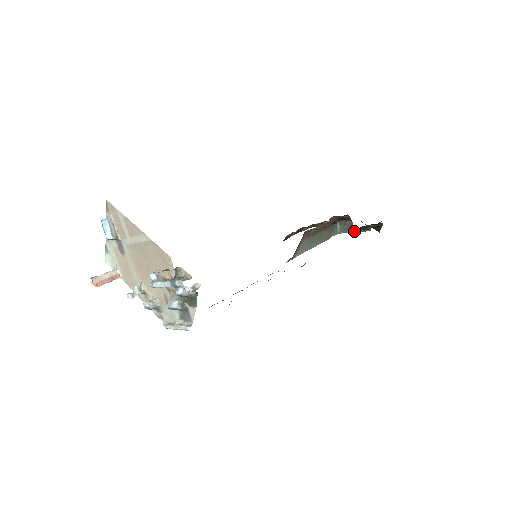
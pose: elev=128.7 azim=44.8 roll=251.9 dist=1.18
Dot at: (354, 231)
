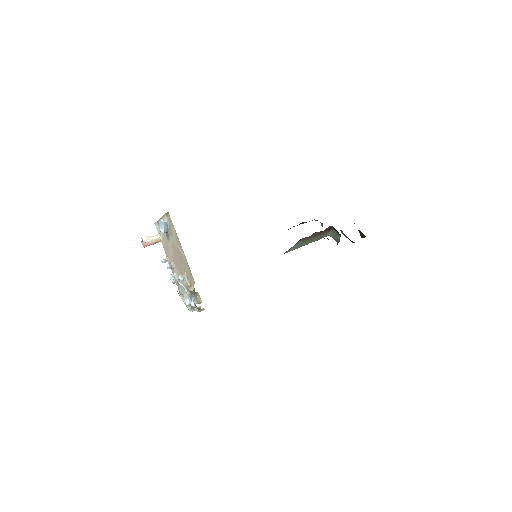
Dot at: (343, 233)
